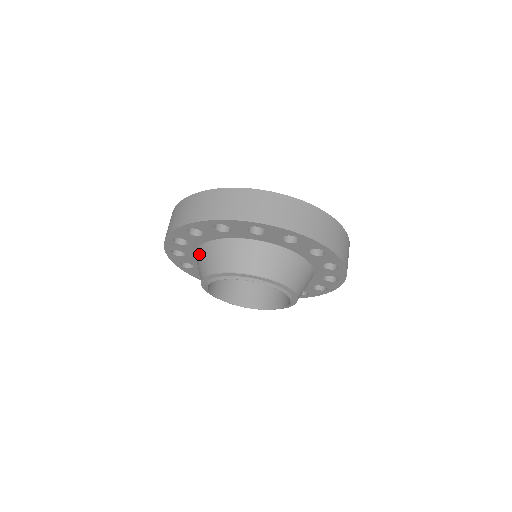
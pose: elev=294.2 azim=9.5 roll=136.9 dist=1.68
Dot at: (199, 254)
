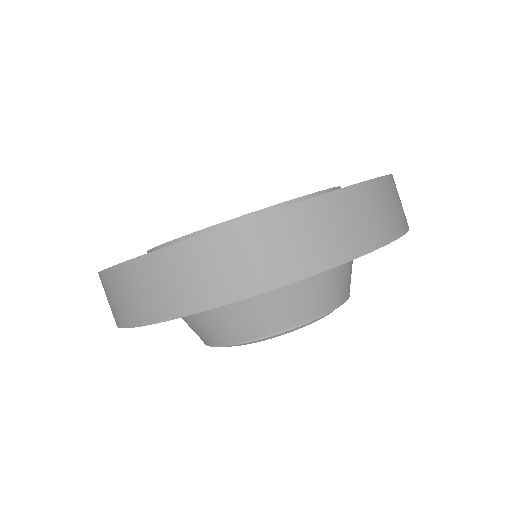
Dot at: (187, 316)
